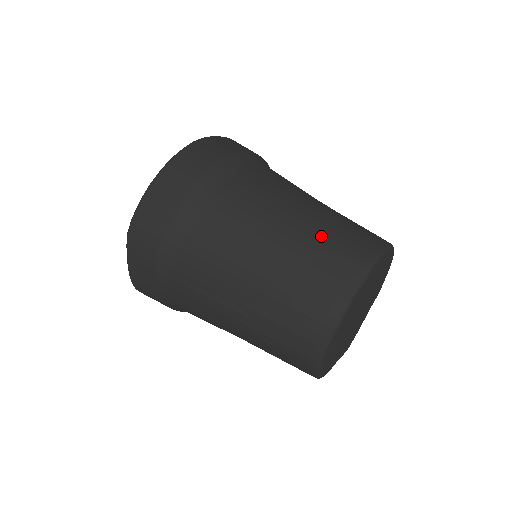
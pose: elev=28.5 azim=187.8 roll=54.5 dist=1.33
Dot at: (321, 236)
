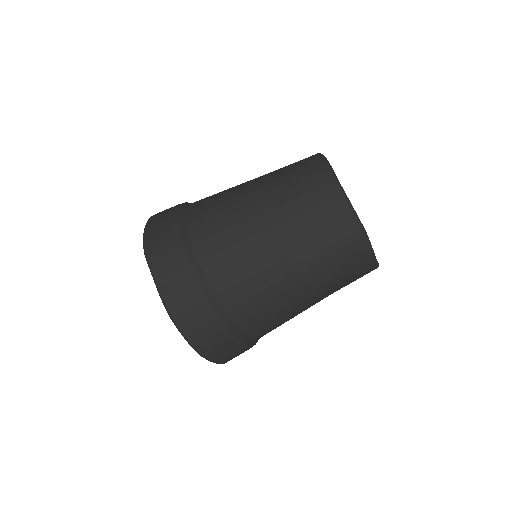
Dot at: occluded
